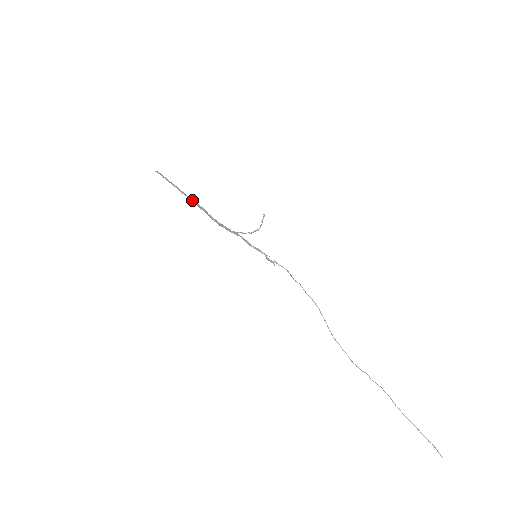
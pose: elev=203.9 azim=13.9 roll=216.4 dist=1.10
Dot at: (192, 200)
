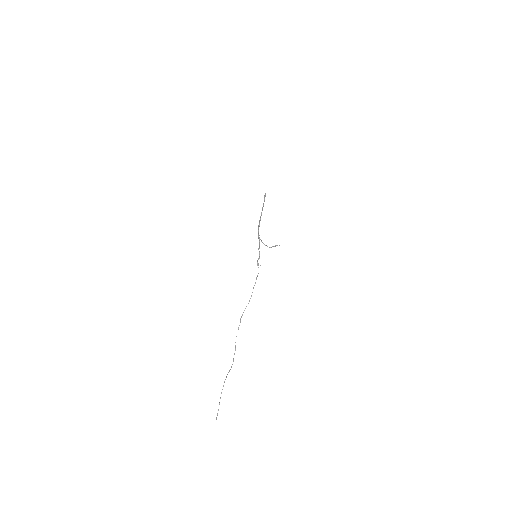
Dot at: (261, 213)
